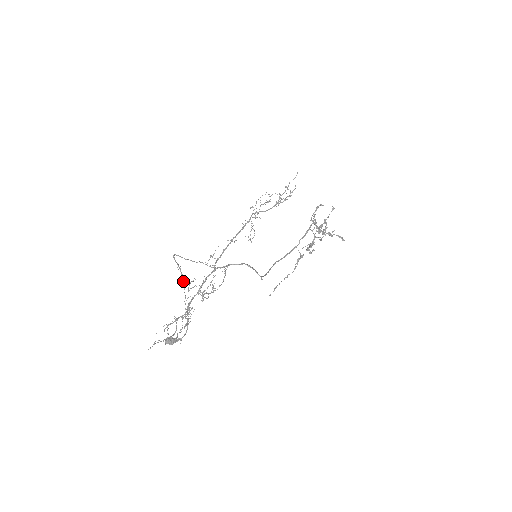
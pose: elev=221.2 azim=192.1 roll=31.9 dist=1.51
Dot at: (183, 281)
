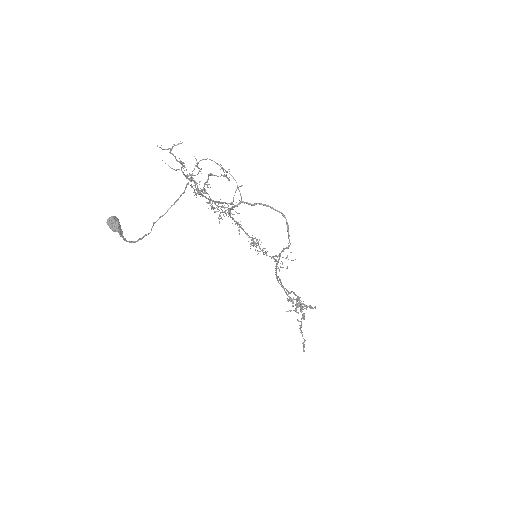
Dot at: (182, 193)
